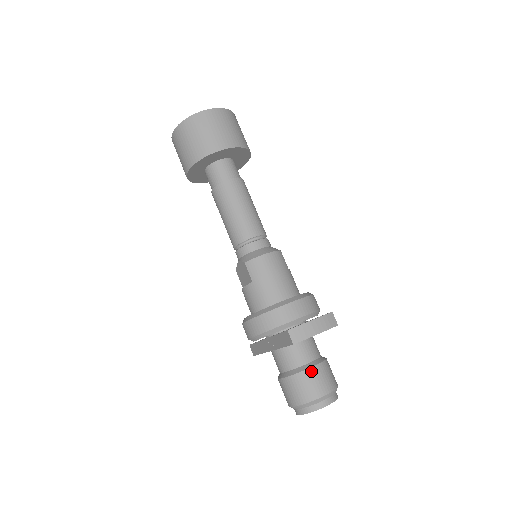
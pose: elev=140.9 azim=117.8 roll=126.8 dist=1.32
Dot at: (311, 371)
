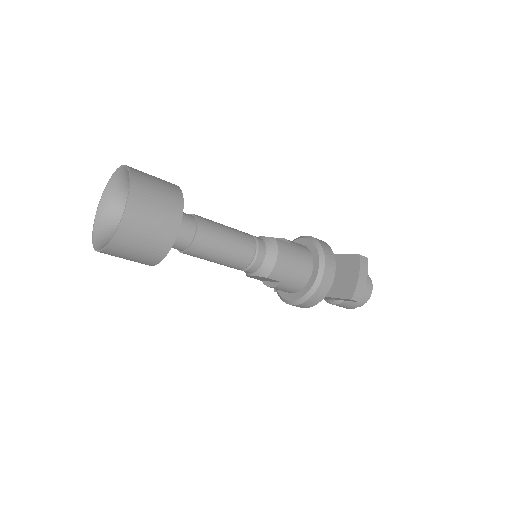
Dot at: occluded
